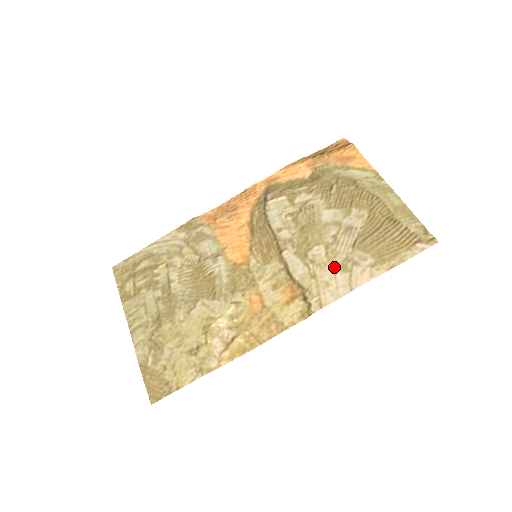
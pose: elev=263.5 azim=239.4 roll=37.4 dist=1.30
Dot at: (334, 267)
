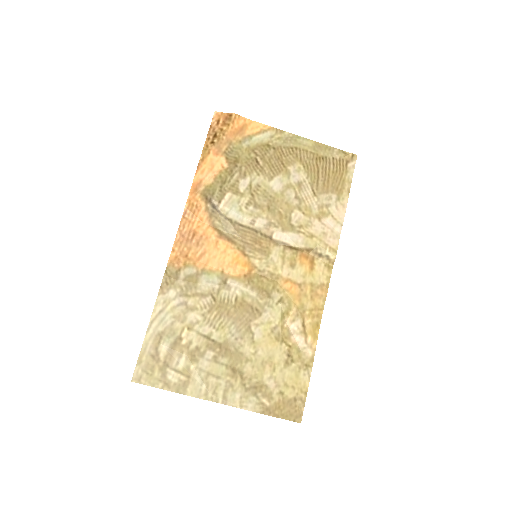
Dot at: (317, 219)
